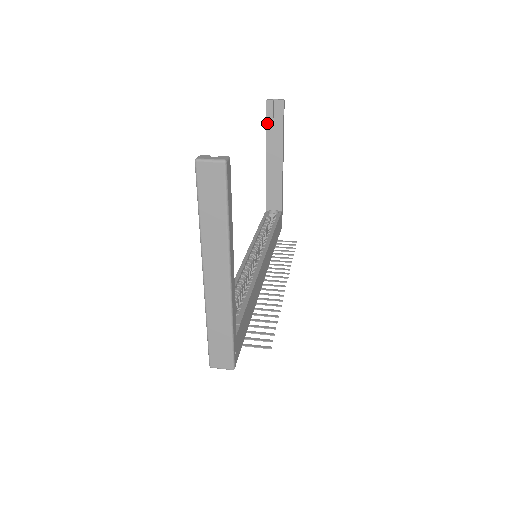
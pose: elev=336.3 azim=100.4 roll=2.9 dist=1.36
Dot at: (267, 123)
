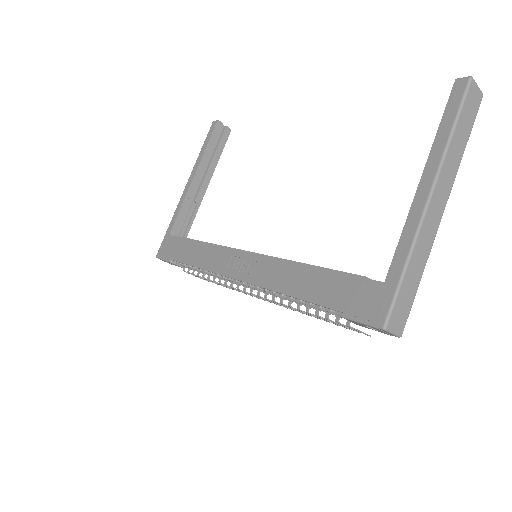
Dot at: (209, 142)
